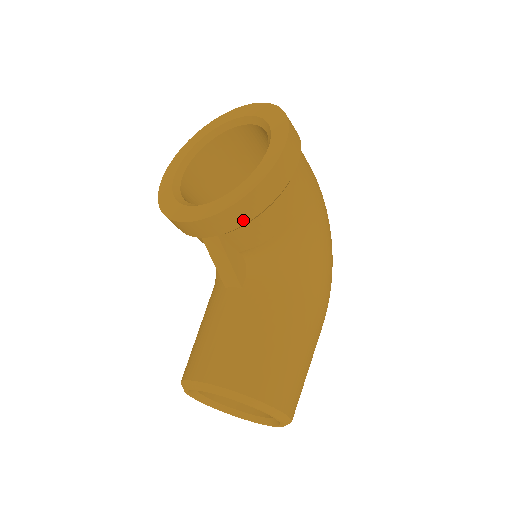
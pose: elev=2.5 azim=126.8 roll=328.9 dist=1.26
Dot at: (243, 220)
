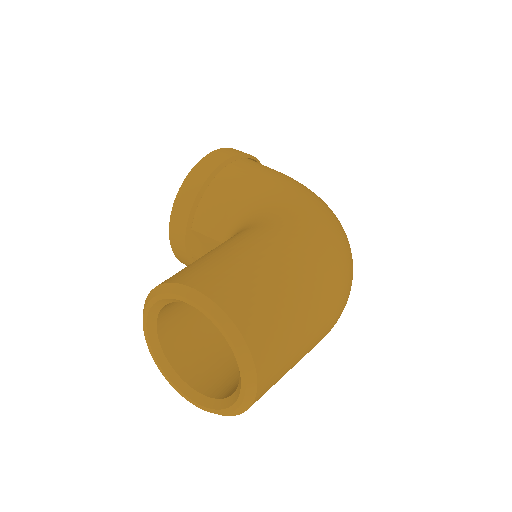
Dot at: (192, 198)
